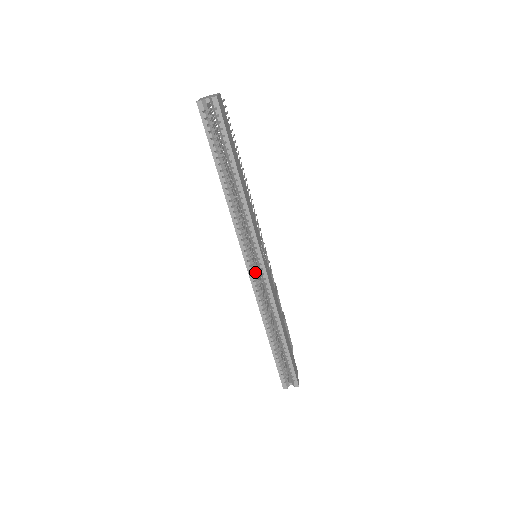
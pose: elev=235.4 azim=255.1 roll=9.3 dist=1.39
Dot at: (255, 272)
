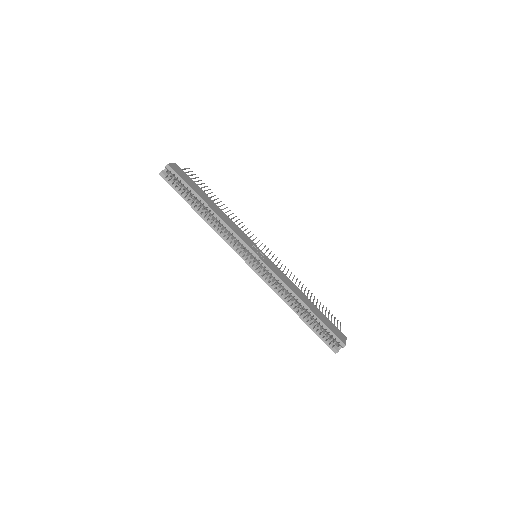
Dot at: (257, 266)
